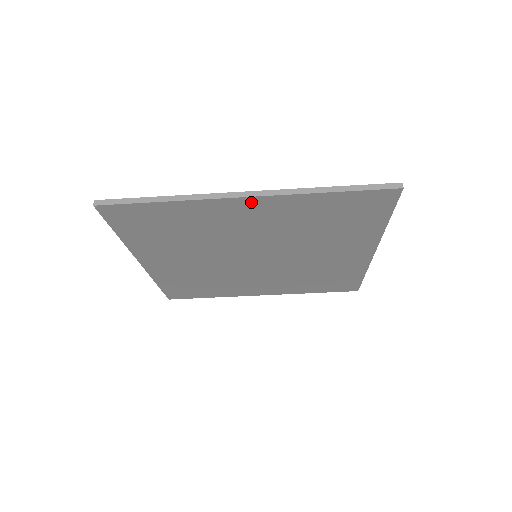
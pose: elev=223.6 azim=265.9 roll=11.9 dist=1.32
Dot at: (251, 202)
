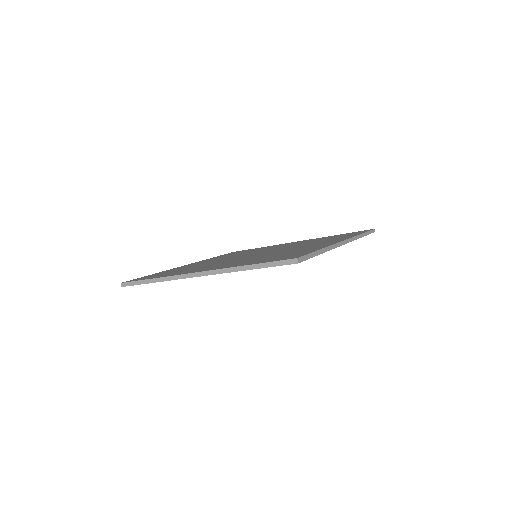
Dot at: occluded
